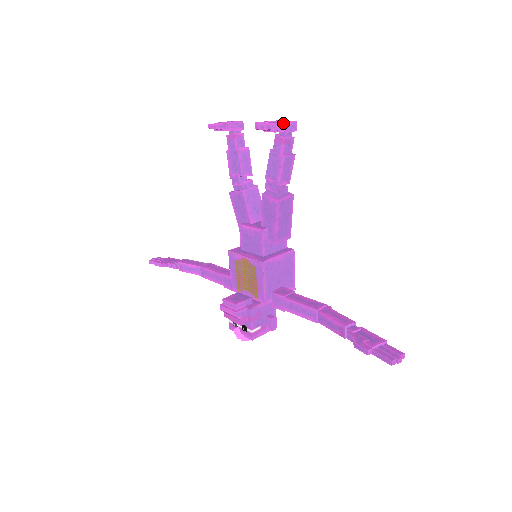
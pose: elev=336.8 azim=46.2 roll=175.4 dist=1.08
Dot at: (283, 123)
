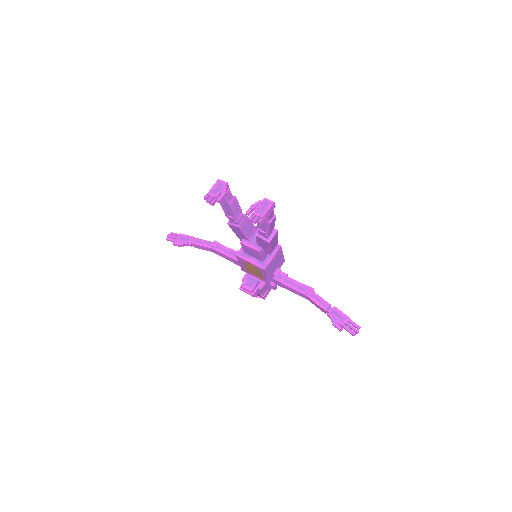
Dot at: (267, 212)
